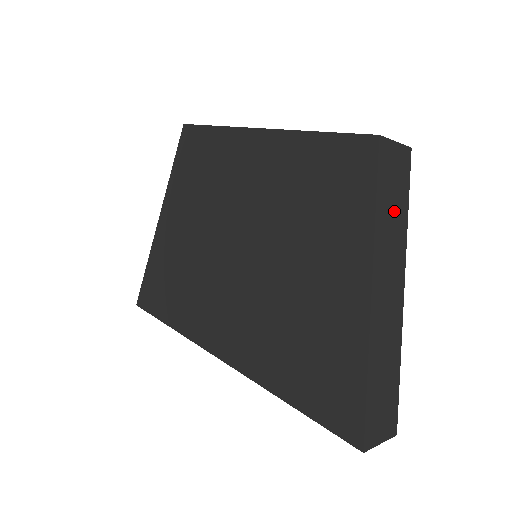
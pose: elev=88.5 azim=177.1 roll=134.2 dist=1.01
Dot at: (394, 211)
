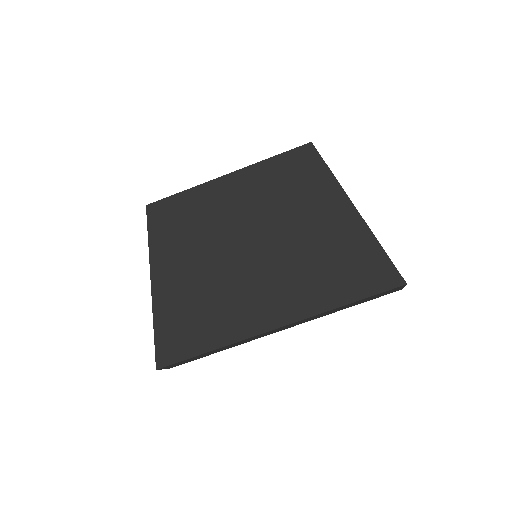
Dot at: occluded
